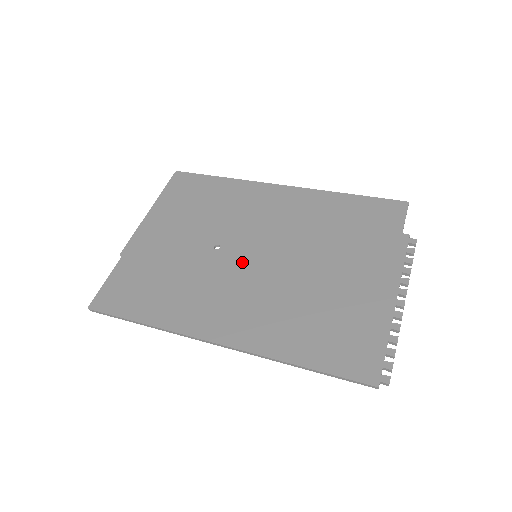
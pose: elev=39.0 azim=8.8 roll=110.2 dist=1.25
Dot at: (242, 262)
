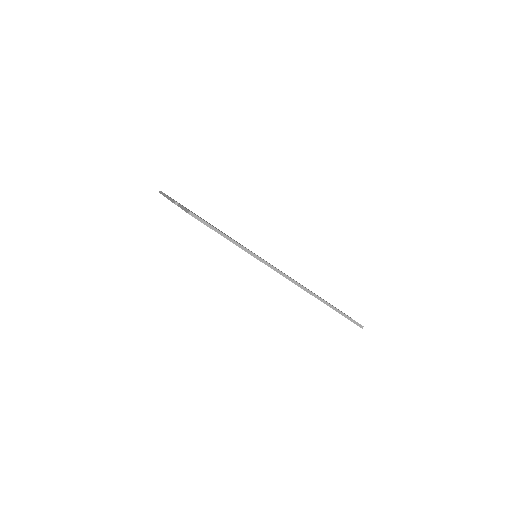
Dot at: (254, 253)
